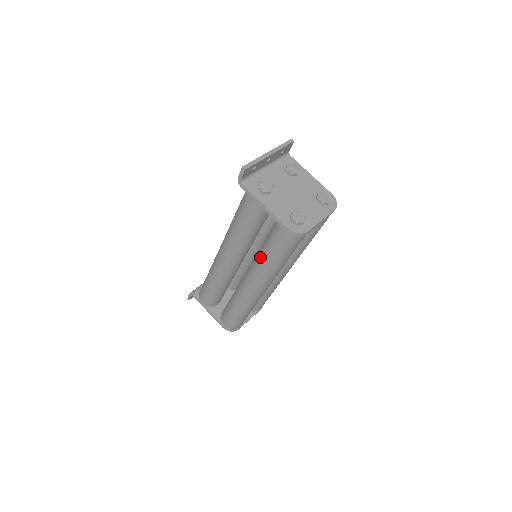
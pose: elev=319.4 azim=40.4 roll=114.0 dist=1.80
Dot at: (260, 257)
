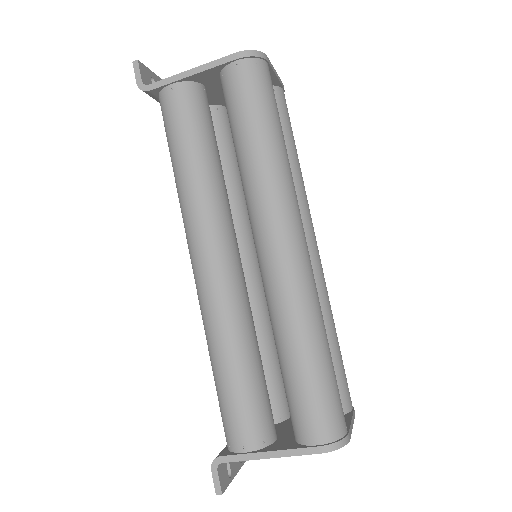
Dot at: (246, 162)
